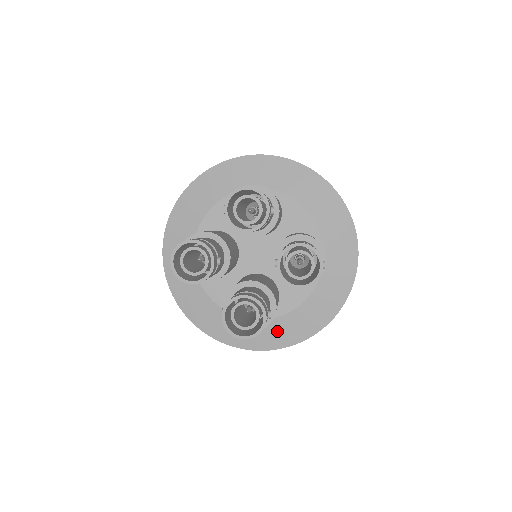
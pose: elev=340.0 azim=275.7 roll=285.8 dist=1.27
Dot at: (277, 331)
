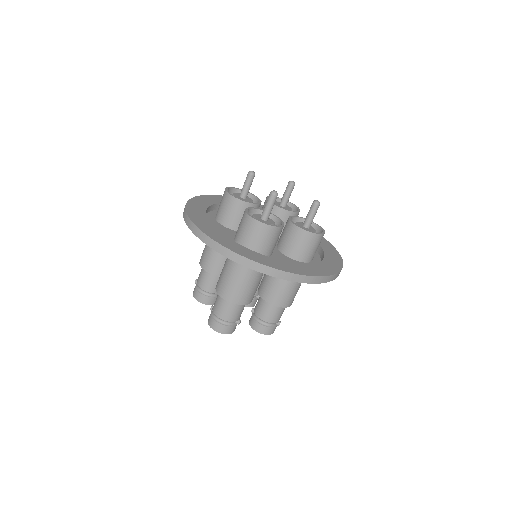
Dot at: occluded
